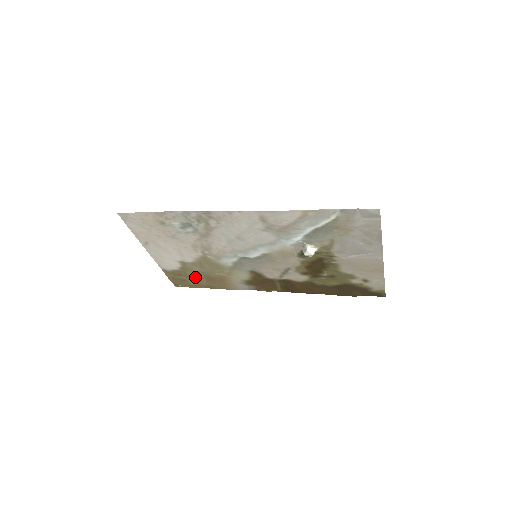
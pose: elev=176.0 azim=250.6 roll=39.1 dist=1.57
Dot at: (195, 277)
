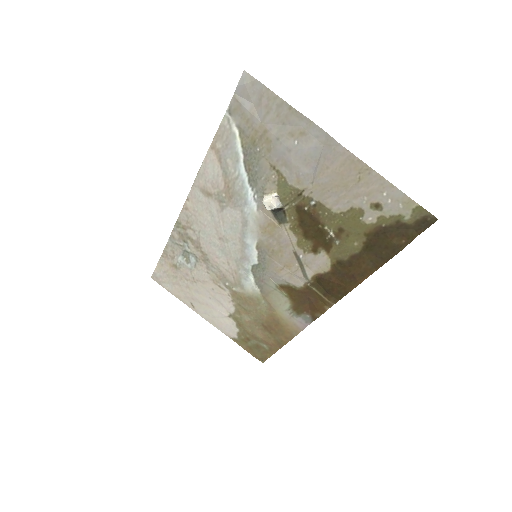
Dot at: (258, 334)
